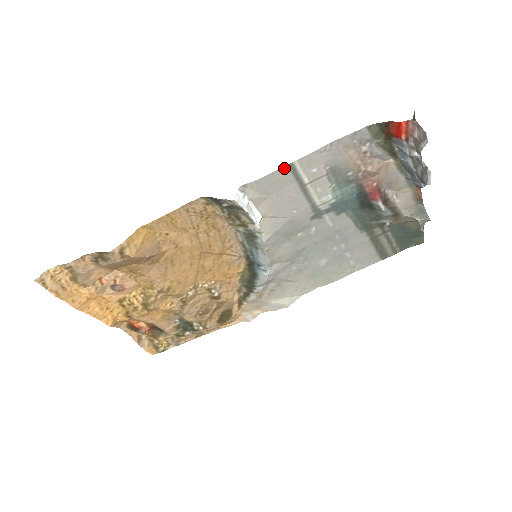
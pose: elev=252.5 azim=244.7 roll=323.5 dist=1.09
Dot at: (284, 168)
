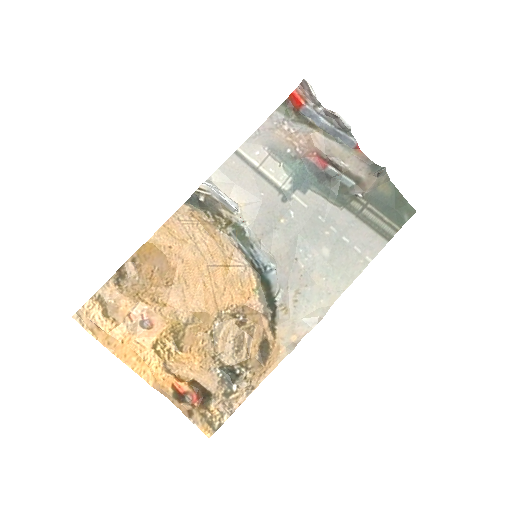
Dot at: (232, 156)
